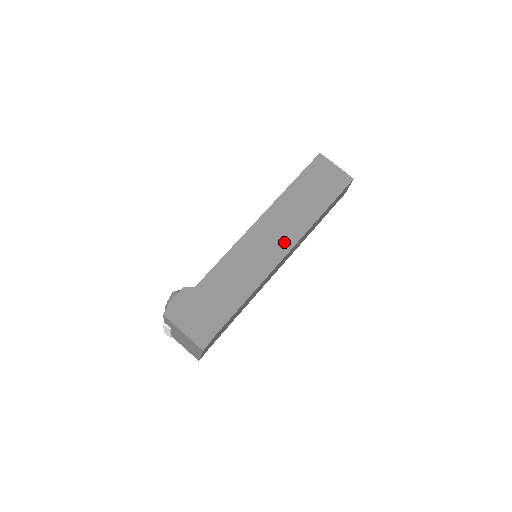
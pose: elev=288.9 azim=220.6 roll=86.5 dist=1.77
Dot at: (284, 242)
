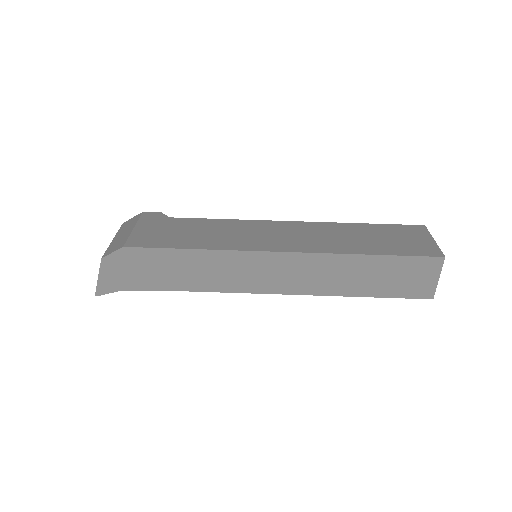
Dot at: (291, 244)
